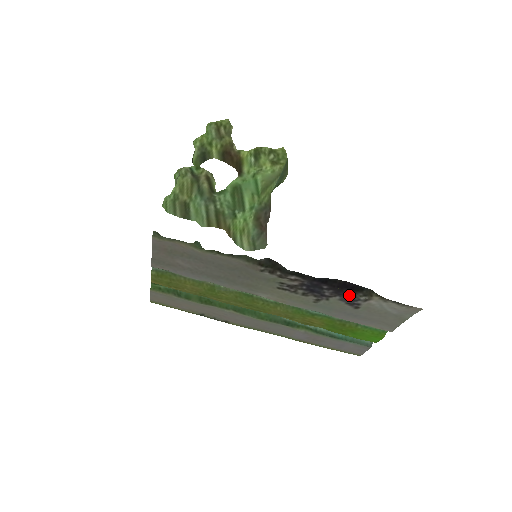
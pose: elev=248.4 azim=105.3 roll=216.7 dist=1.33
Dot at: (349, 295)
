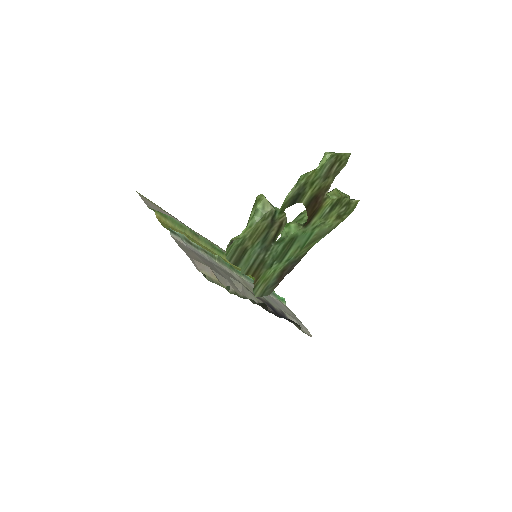
Dot at: occluded
